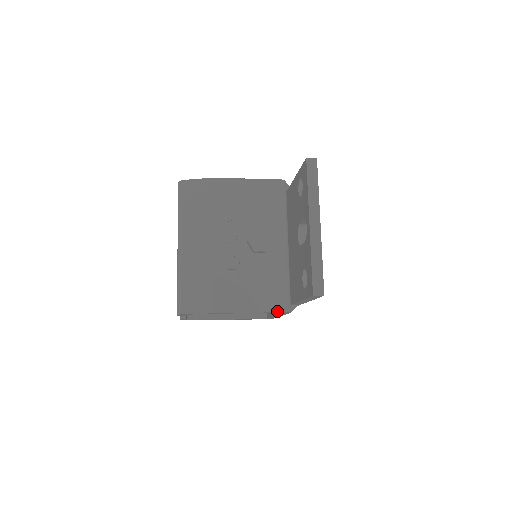
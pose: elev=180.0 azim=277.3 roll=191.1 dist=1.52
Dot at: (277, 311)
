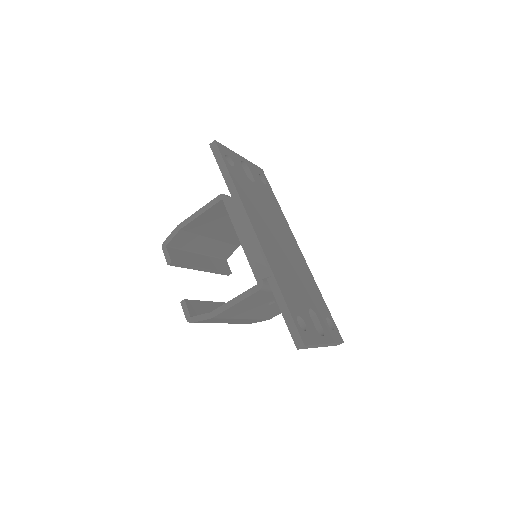
Dot at: (215, 198)
